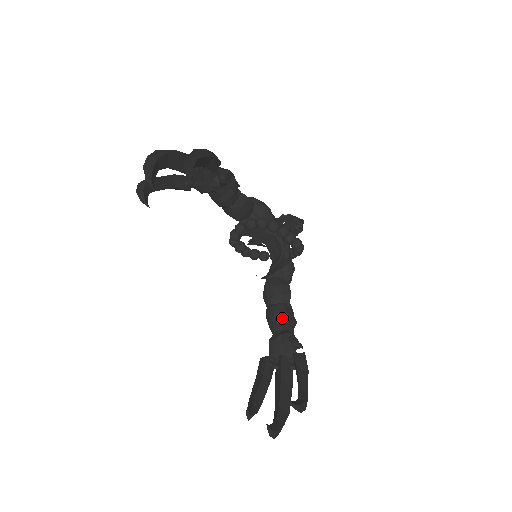
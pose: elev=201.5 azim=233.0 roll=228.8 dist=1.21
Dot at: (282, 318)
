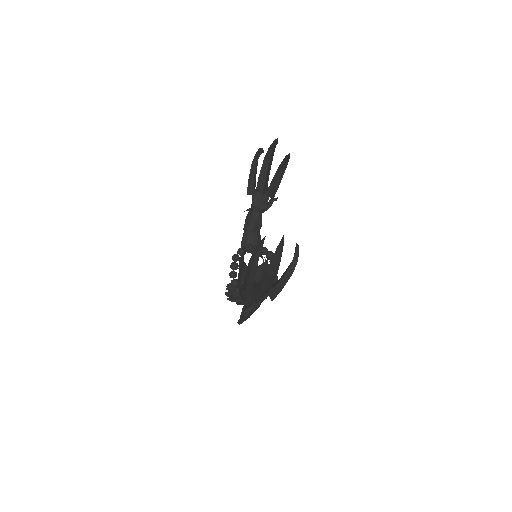
Dot at: occluded
